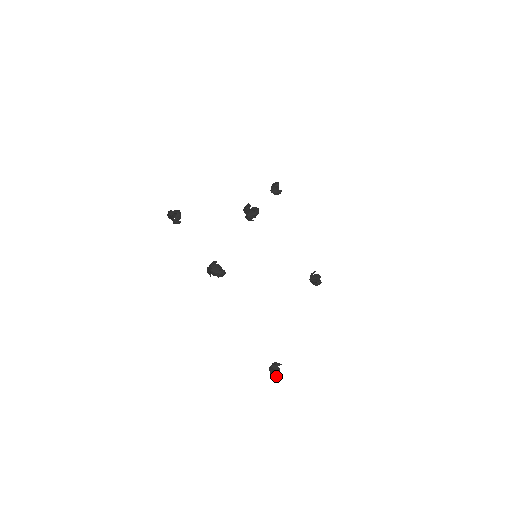
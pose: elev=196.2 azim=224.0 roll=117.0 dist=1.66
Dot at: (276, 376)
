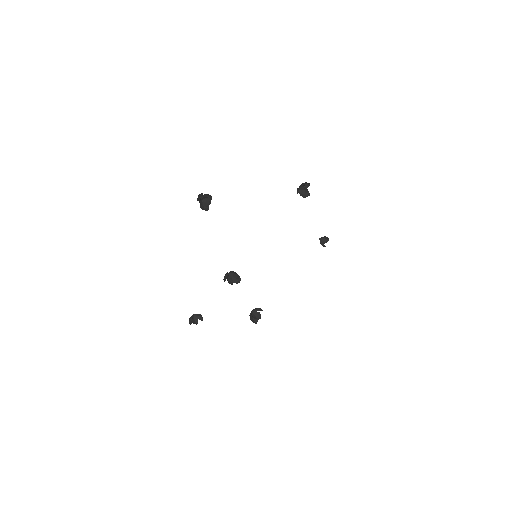
Dot at: (328, 239)
